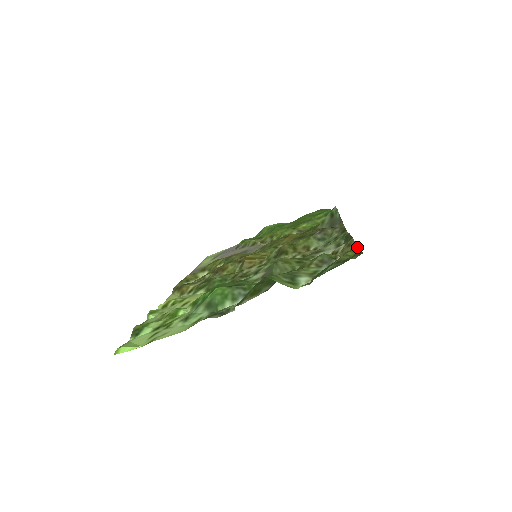
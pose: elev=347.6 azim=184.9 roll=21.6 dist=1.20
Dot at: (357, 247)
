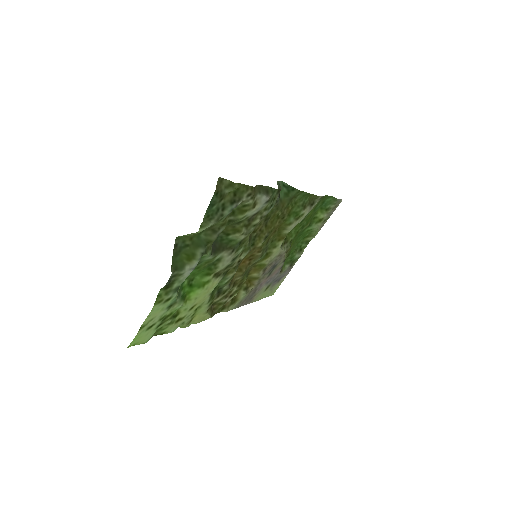
Dot at: (252, 187)
